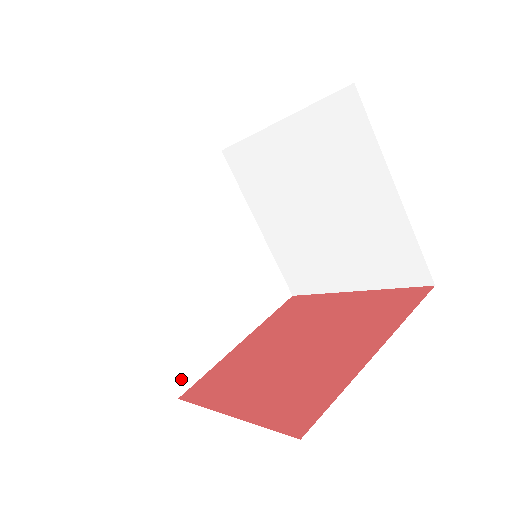
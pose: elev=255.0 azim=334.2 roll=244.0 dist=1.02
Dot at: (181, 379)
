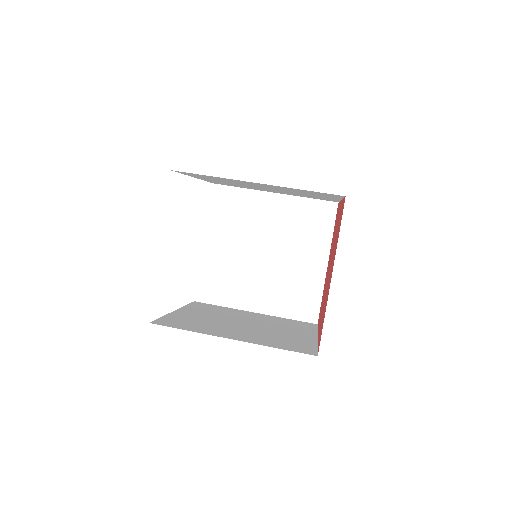
Dot at: (305, 351)
